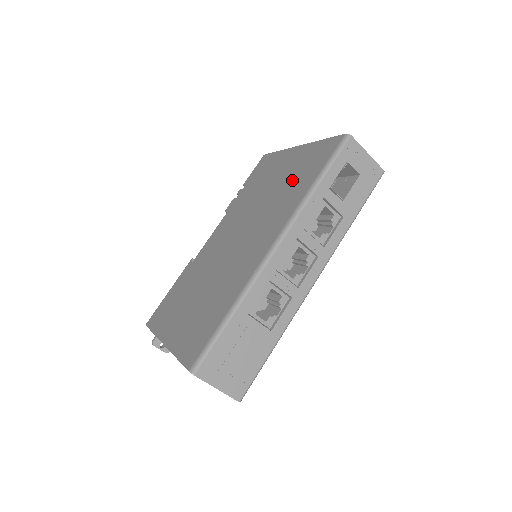
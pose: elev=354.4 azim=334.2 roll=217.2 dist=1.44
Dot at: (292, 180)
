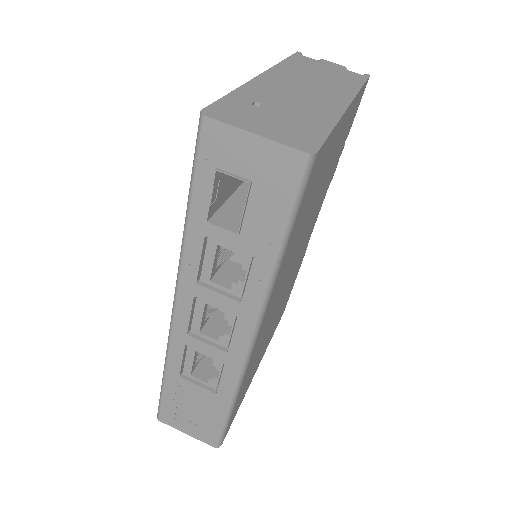
Dot at: occluded
